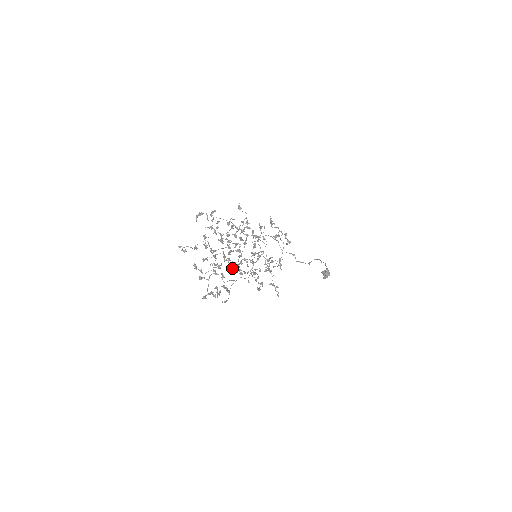
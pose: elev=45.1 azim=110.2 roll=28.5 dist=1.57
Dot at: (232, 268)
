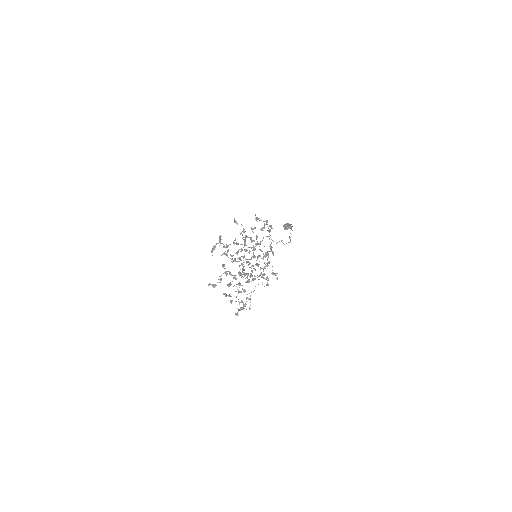
Dot at: (249, 281)
